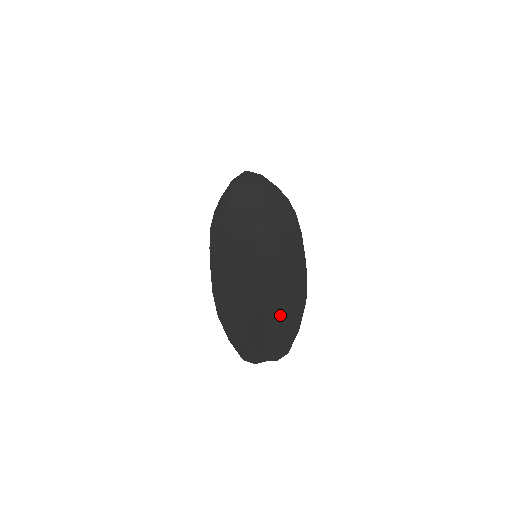
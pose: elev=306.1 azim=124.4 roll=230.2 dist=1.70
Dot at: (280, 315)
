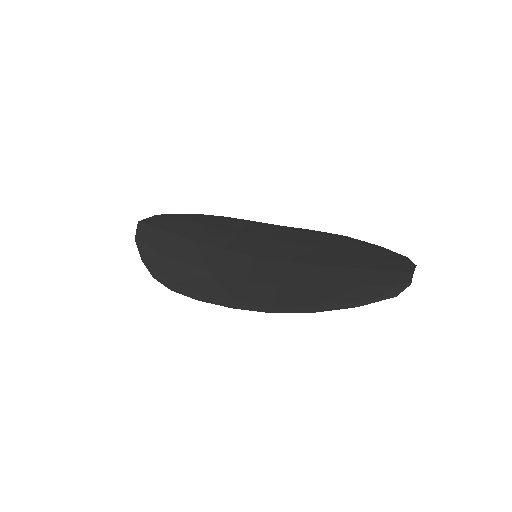
Dot at: (354, 253)
